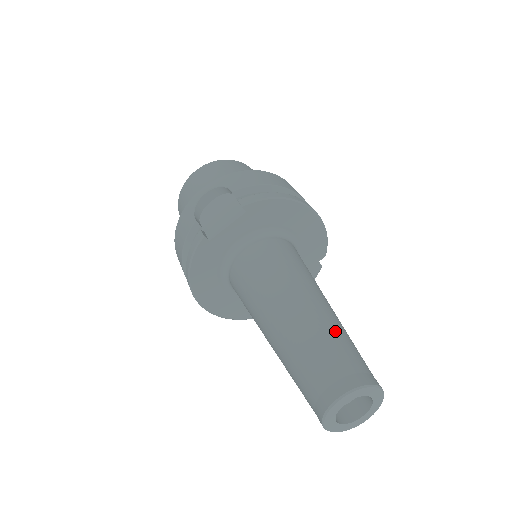
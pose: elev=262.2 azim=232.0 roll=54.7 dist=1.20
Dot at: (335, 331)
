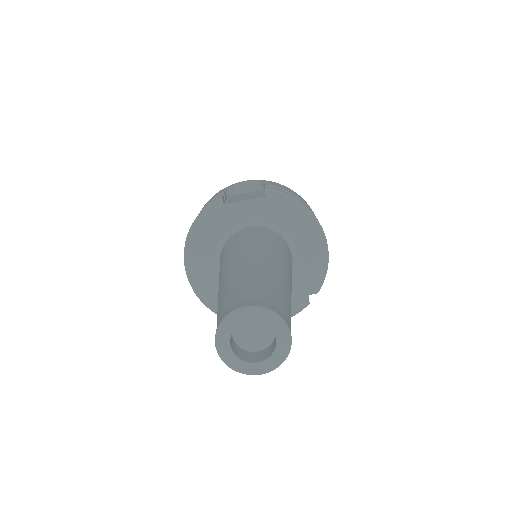
Dot at: (280, 285)
